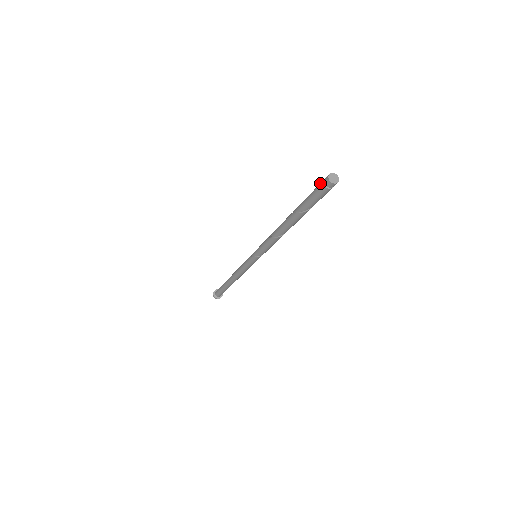
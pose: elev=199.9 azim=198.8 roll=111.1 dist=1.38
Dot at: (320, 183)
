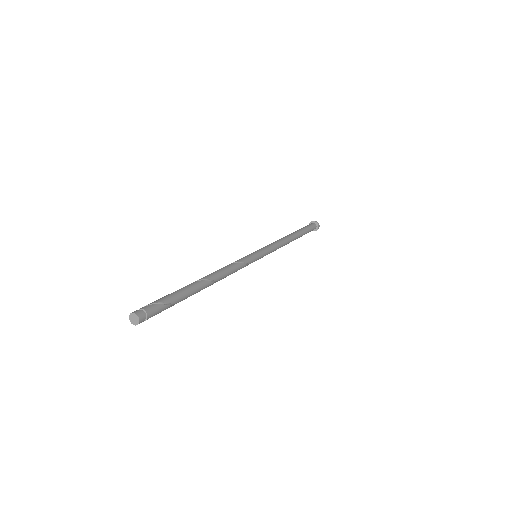
Dot at: (143, 307)
